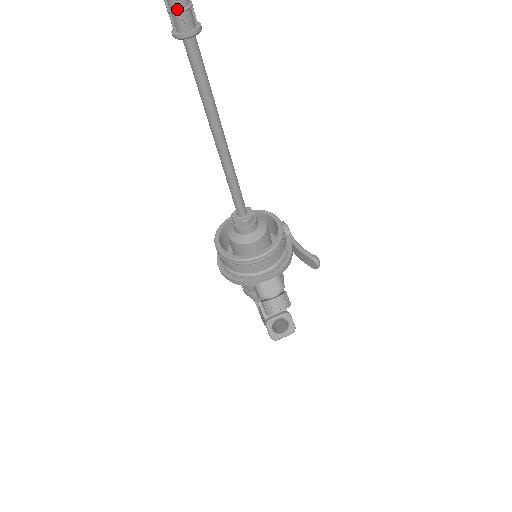
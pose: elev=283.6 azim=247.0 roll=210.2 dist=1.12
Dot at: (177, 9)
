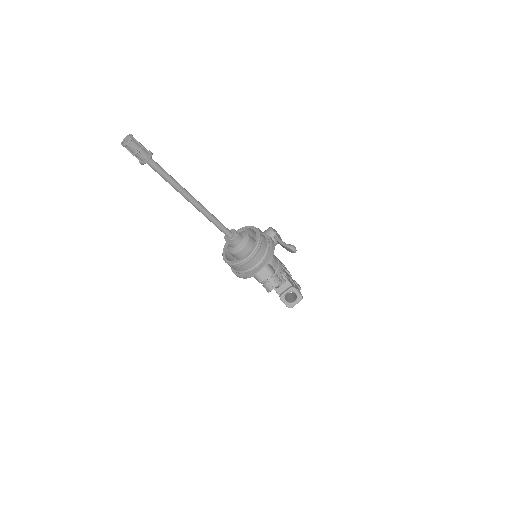
Dot at: (135, 152)
